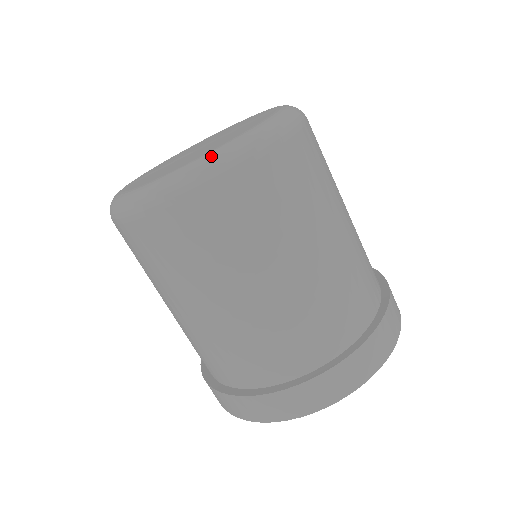
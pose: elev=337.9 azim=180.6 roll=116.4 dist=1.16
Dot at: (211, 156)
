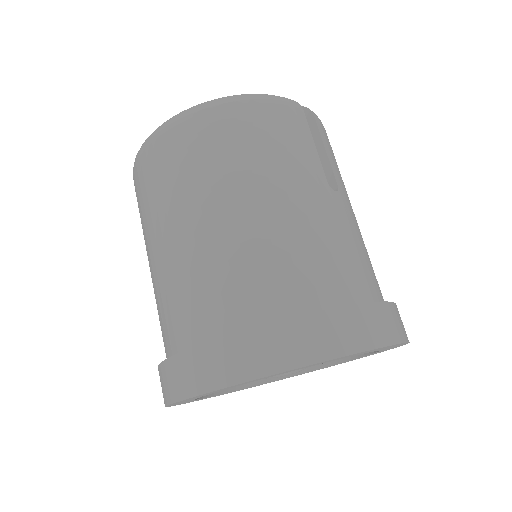
Dot at: occluded
